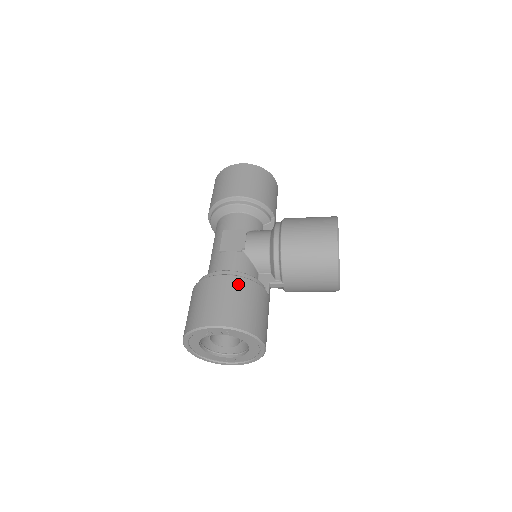
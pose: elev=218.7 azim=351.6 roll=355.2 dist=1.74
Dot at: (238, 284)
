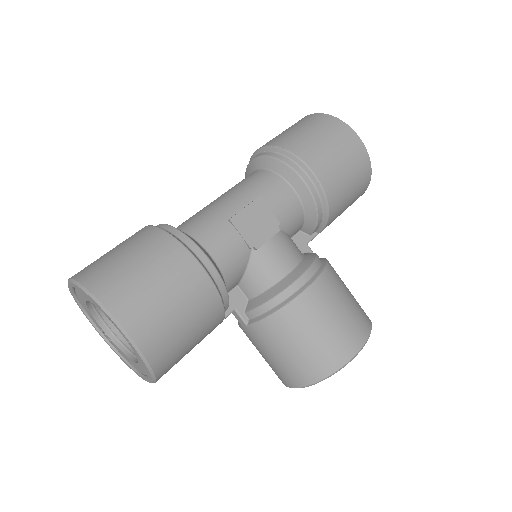
Dot at: (205, 297)
